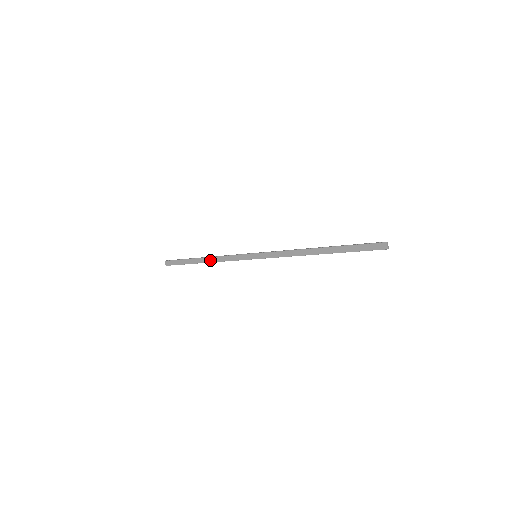
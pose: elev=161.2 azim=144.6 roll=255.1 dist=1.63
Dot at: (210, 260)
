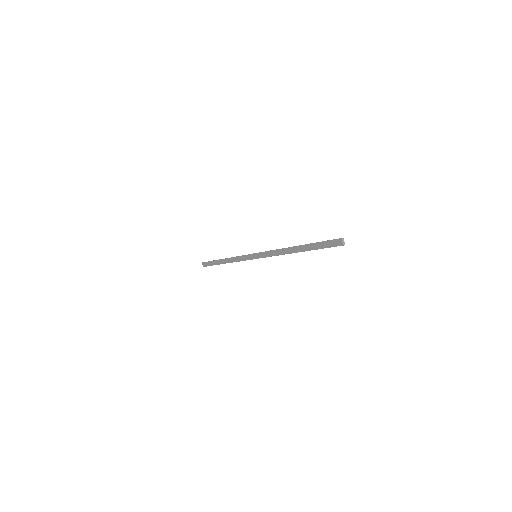
Dot at: (228, 261)
